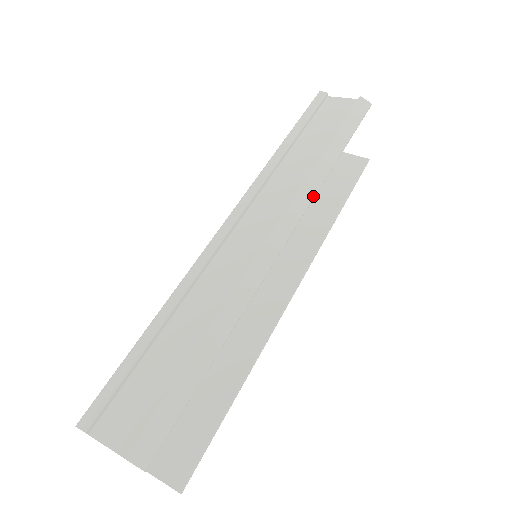
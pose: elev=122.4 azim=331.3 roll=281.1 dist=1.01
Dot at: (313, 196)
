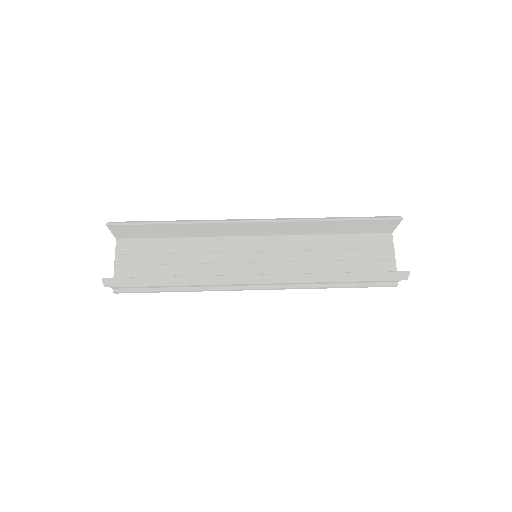
Dot at: (296, 219)
